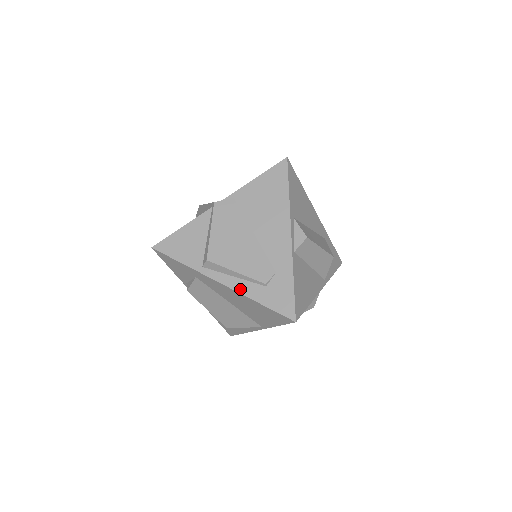
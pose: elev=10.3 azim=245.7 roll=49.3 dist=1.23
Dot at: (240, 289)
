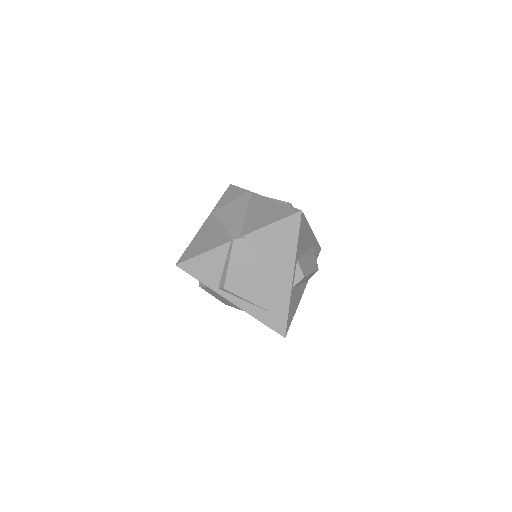
Dot at: (247, 310)
